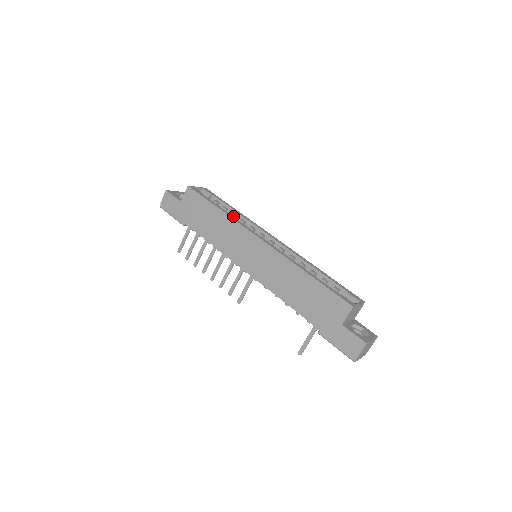
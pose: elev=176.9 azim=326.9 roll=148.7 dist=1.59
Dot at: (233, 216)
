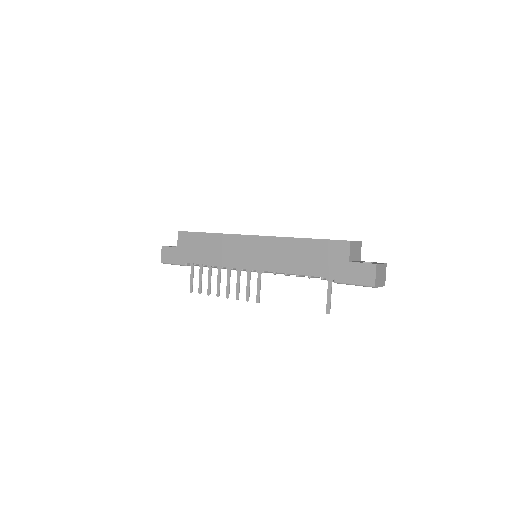
Dot at: occluded
